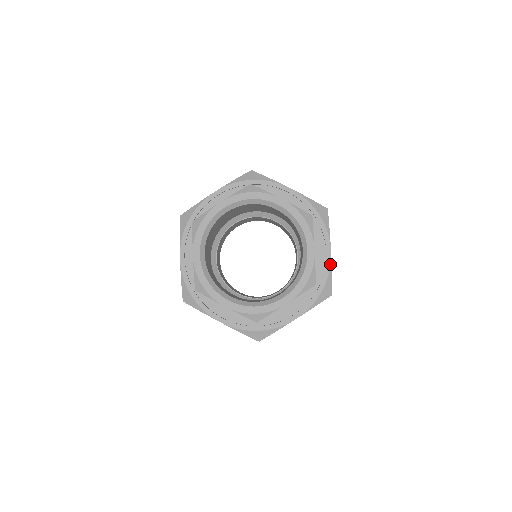
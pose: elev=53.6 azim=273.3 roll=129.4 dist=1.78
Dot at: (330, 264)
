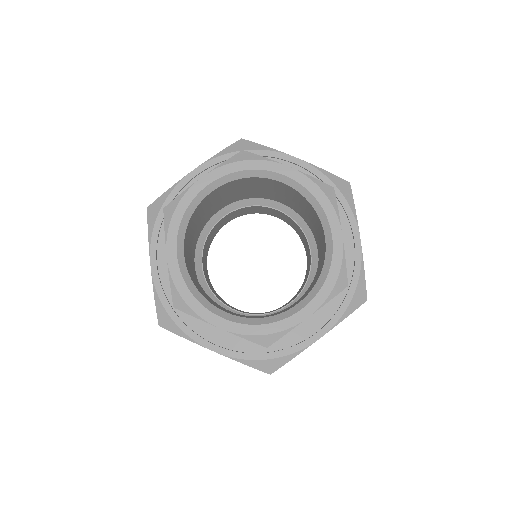
Dot at: (361, 257)
